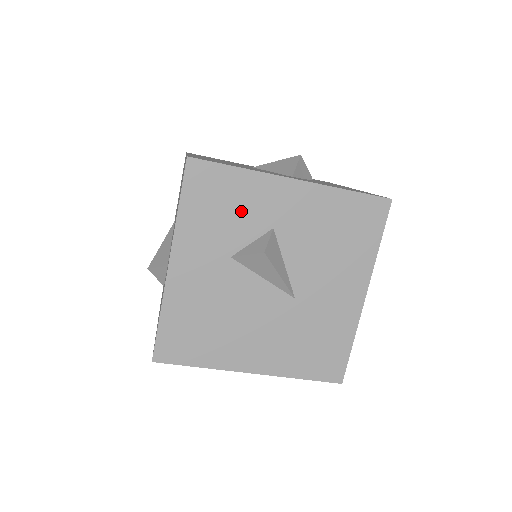
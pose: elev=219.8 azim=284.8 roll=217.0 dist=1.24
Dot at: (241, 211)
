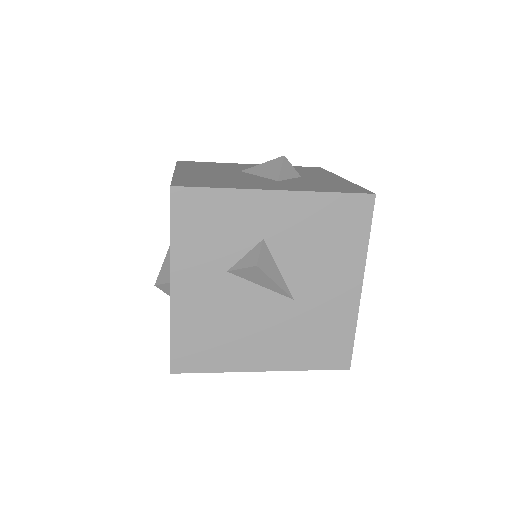
Dot at: (230, 228)
